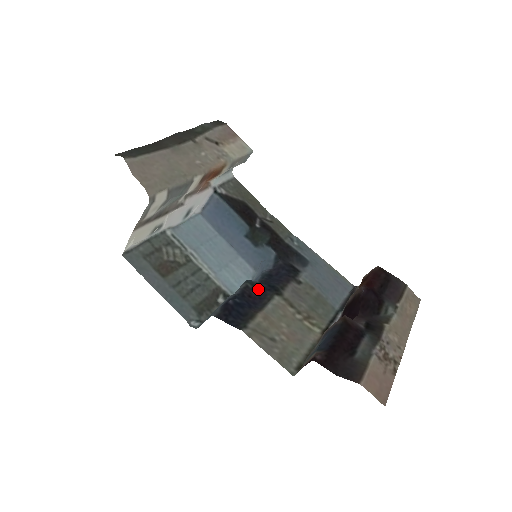
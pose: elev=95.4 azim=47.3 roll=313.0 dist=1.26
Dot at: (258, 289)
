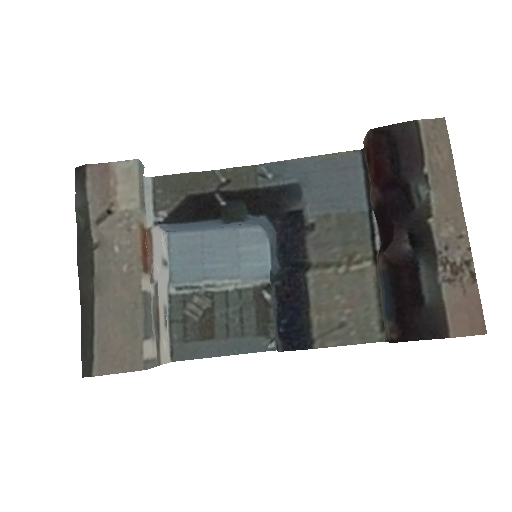
Dot at: (287, 278)
